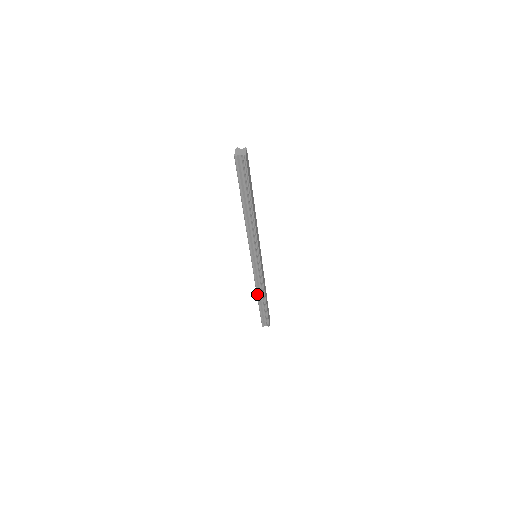
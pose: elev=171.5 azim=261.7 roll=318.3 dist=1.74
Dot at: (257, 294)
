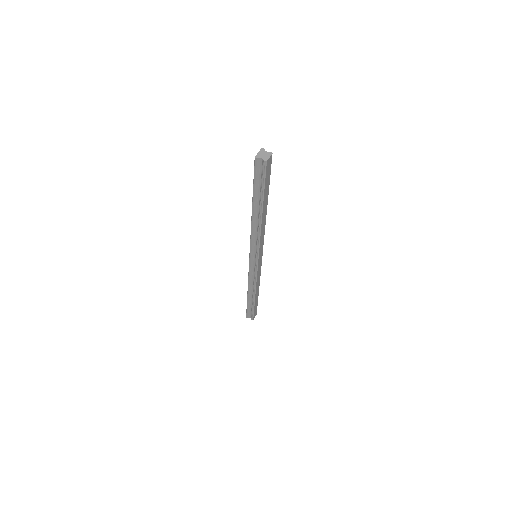
Dot at: (248, 289)
